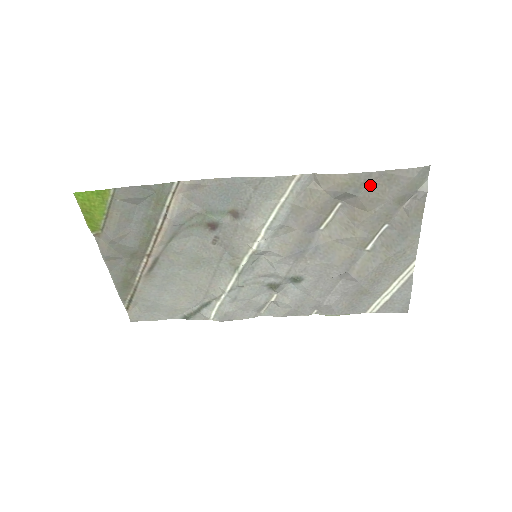
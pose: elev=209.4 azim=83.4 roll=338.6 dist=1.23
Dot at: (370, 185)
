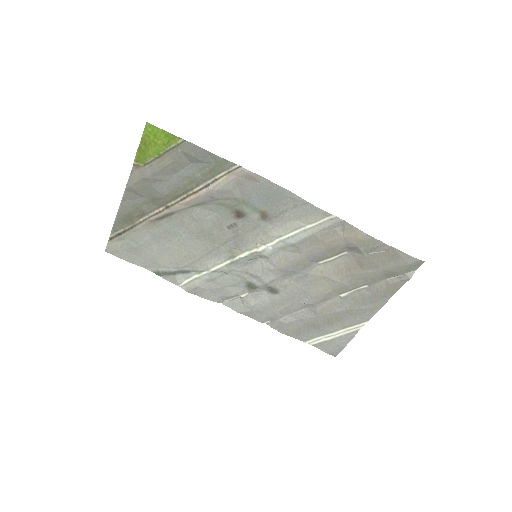
Dot at: (378, 252)
